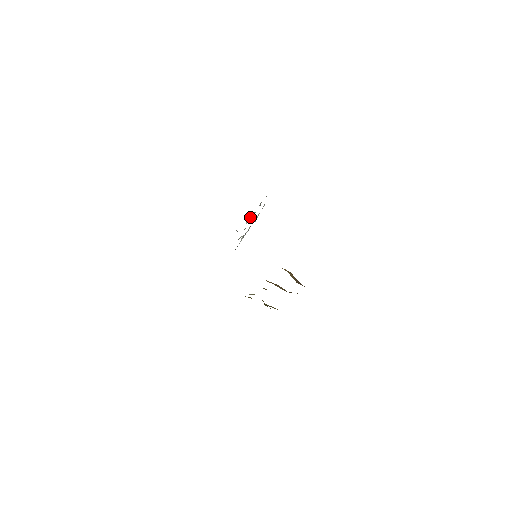
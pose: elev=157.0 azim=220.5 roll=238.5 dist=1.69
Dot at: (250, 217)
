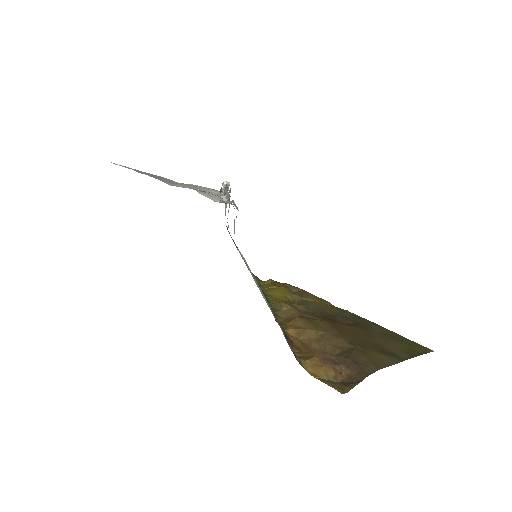
Dot at: (223, 183)
